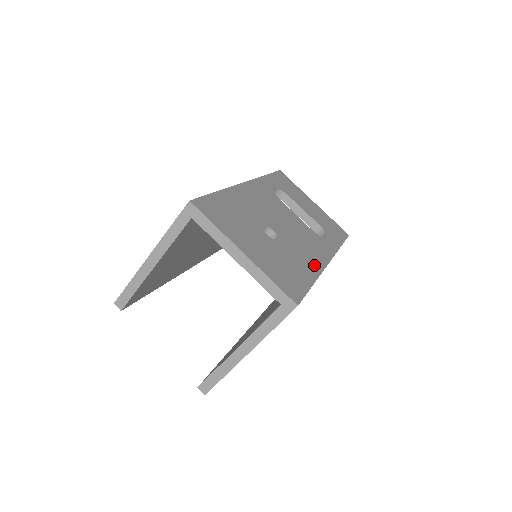
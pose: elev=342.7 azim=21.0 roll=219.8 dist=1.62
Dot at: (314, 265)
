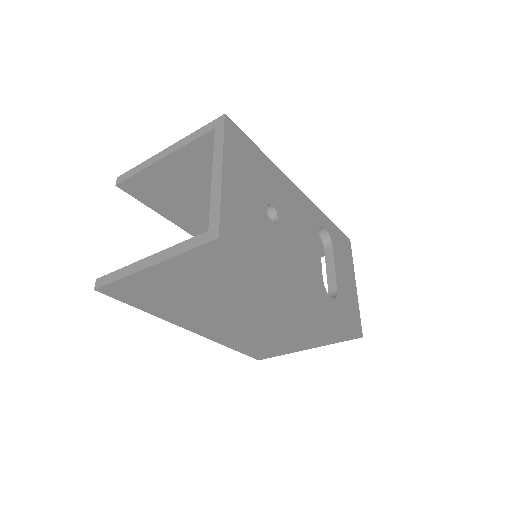
Dot at: (285, 272)
